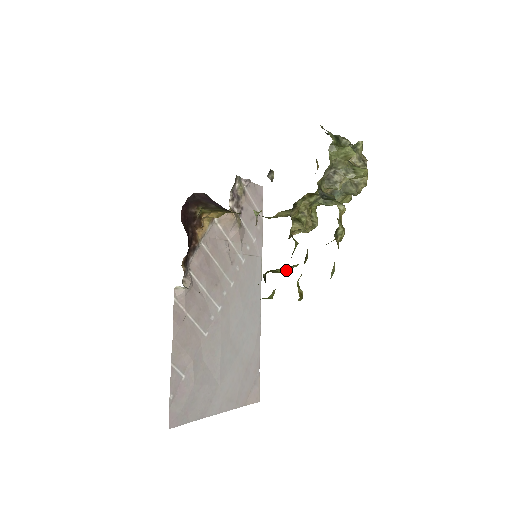
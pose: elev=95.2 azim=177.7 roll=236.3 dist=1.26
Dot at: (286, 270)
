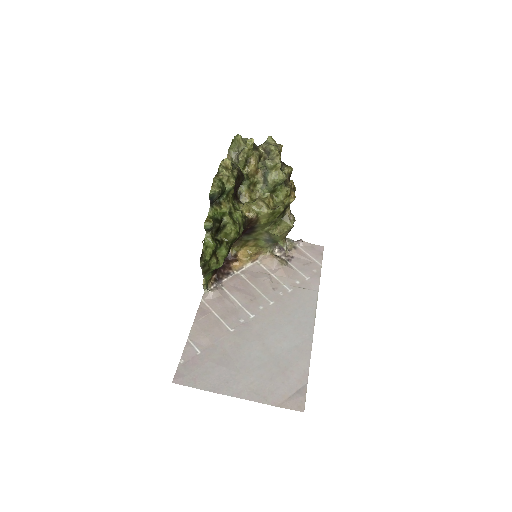
Dot at: (233, 230)
